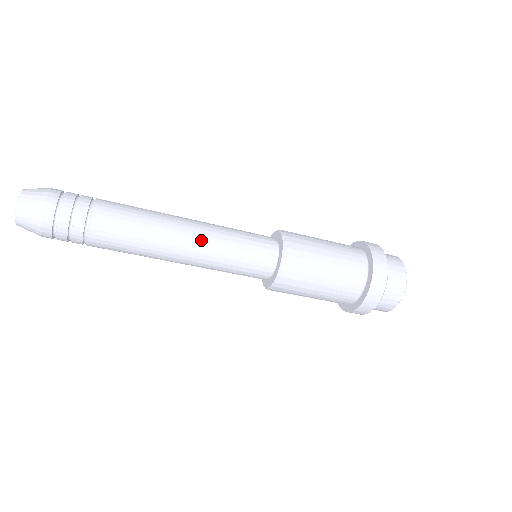
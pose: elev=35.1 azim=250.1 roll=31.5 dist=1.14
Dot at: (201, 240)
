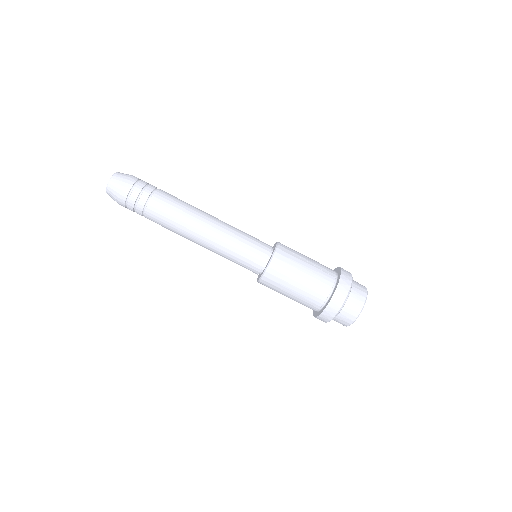
Dot at: occluded
